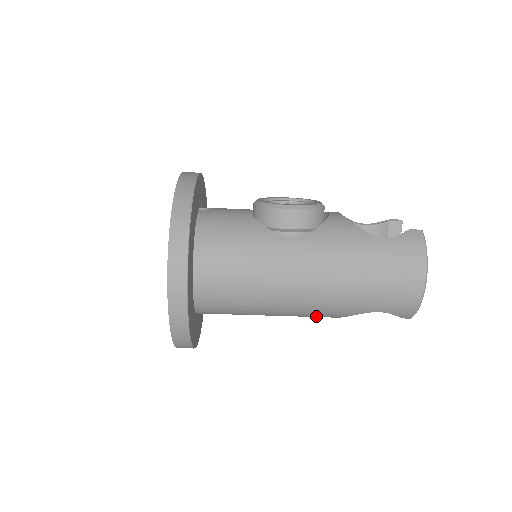
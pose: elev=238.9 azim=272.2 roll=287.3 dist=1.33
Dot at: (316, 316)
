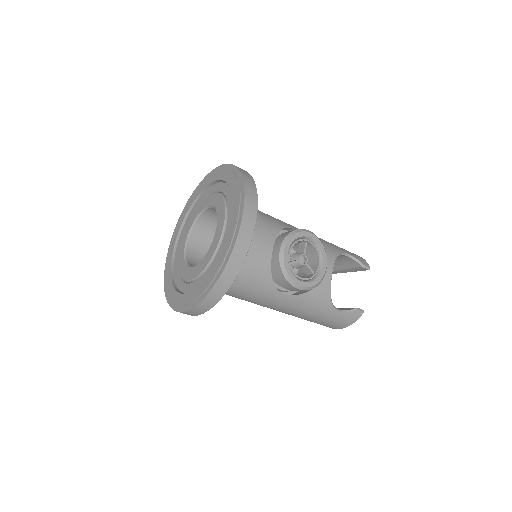
Dot at: occluded
